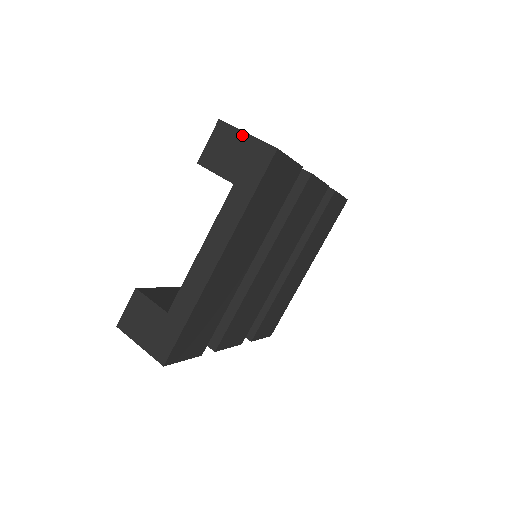
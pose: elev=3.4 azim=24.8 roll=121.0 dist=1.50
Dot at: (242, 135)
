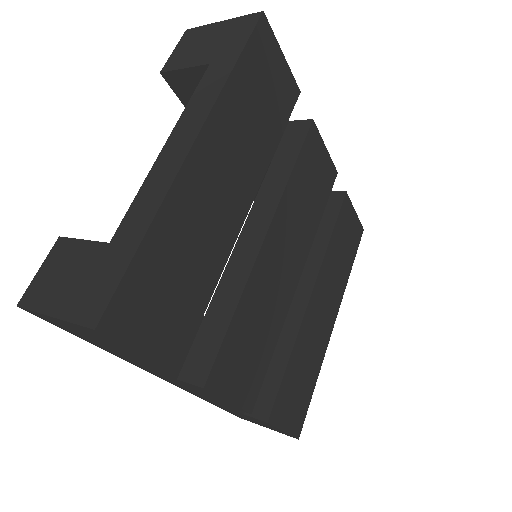
Dot at: (216, 25)
